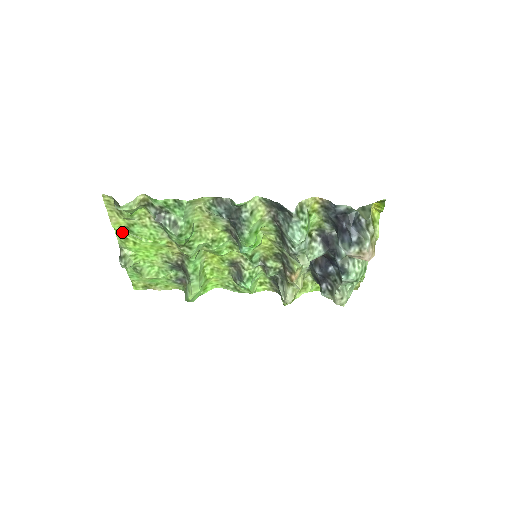
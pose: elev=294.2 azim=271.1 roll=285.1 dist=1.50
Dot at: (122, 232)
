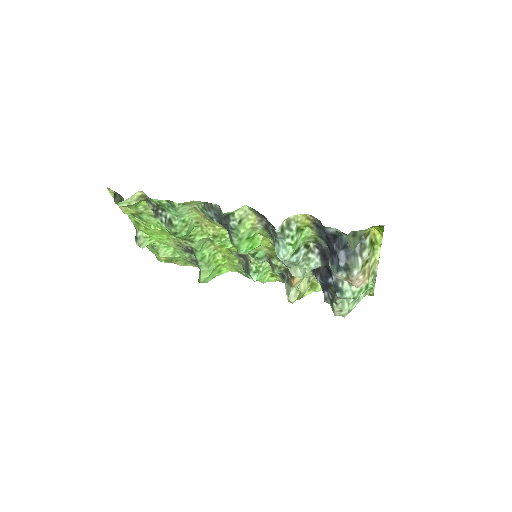
Dot at: (134, 217)
